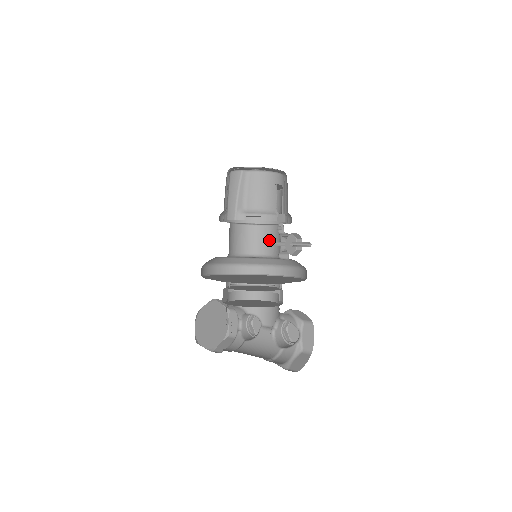
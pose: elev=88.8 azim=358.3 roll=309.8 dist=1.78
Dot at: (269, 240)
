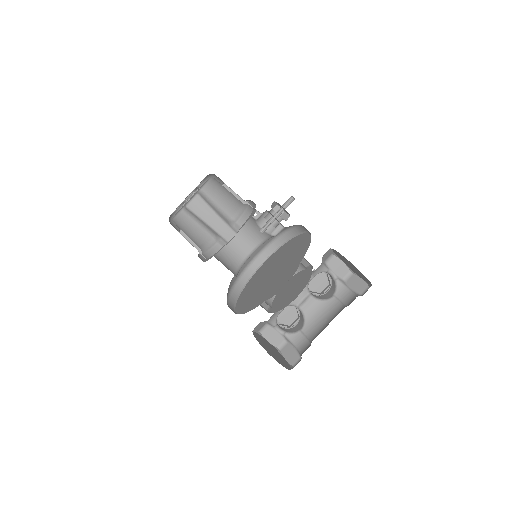
Dot at: (239, 243)
